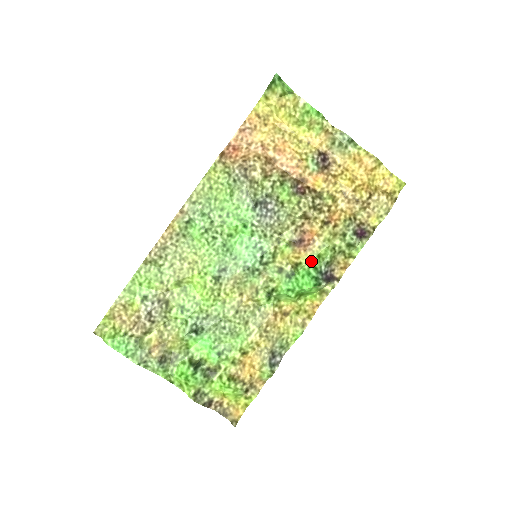
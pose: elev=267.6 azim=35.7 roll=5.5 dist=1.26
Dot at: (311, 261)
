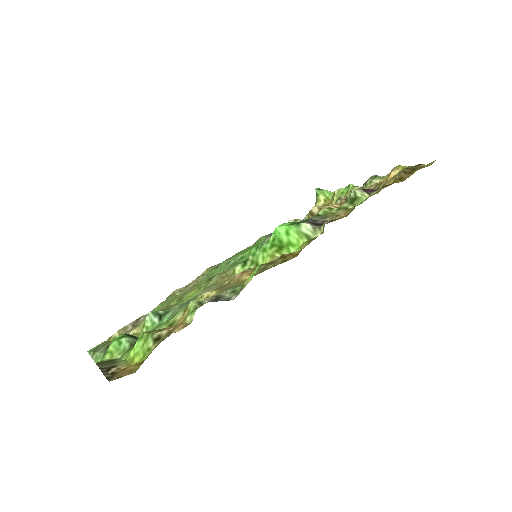
Dot at: occluded
